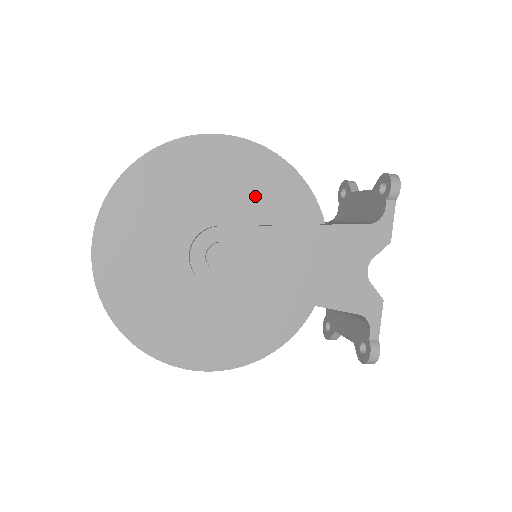
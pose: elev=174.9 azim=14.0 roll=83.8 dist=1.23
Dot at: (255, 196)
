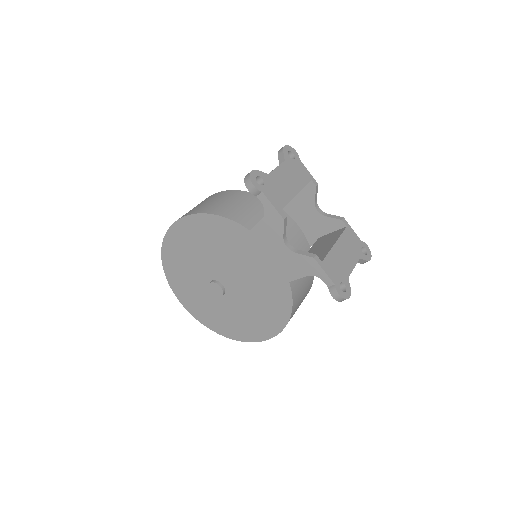
Dot at: (209, 243)
